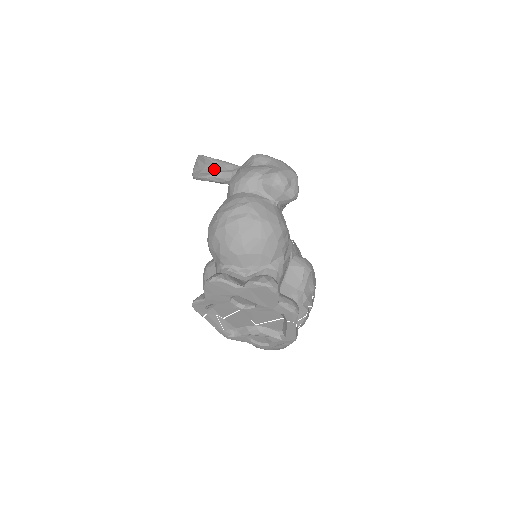
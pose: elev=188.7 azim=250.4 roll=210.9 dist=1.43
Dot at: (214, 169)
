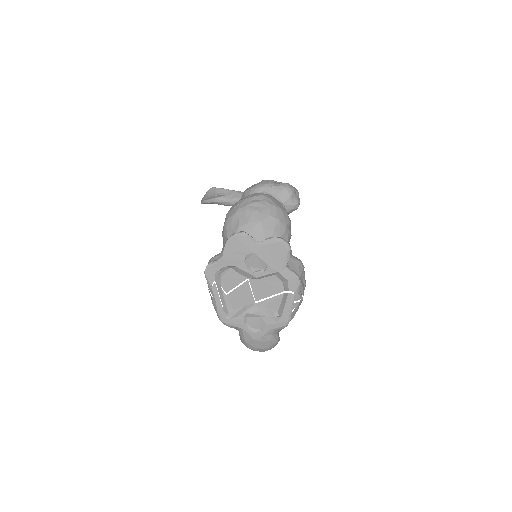
Dot at: (224, 195)
